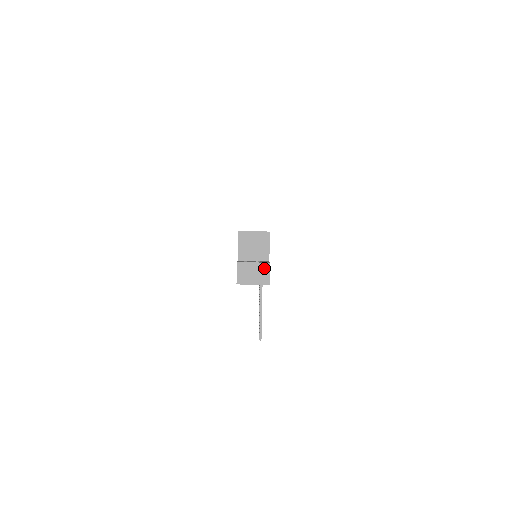
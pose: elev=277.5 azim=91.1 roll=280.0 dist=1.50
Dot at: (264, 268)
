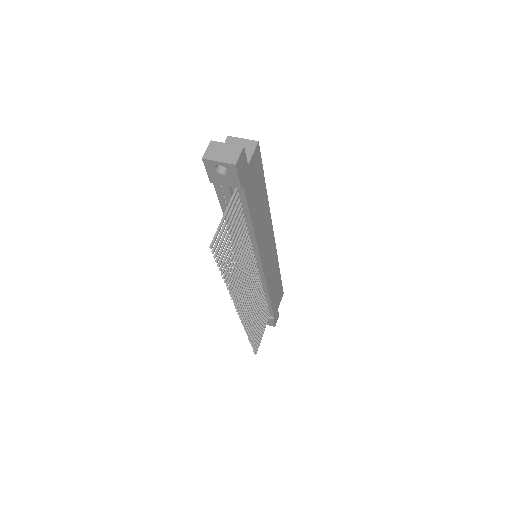
Dot at: (236, 150)
